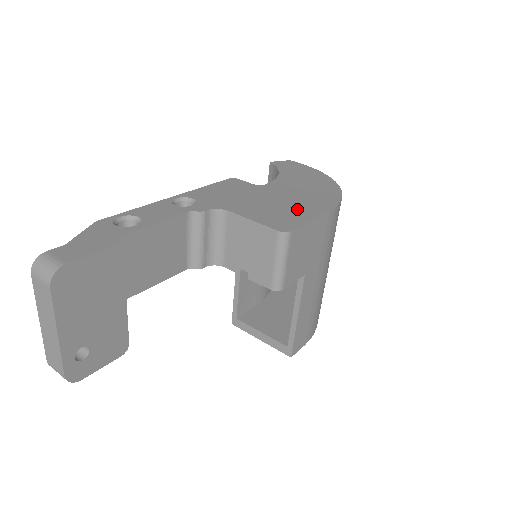
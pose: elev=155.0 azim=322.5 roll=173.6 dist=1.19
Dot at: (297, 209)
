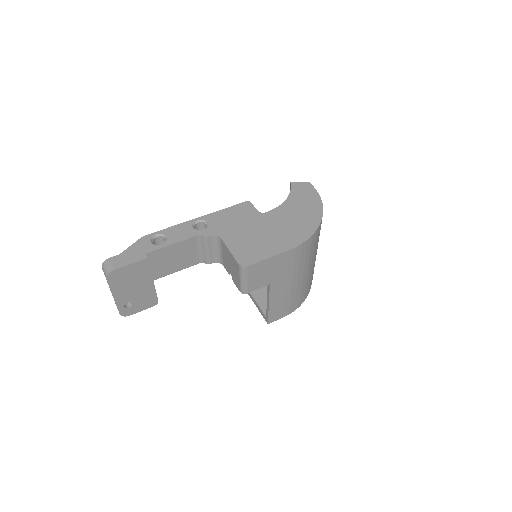
Dot at: (267, 245)
